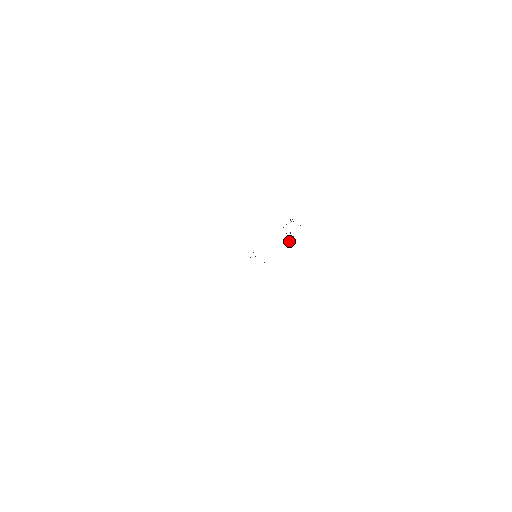
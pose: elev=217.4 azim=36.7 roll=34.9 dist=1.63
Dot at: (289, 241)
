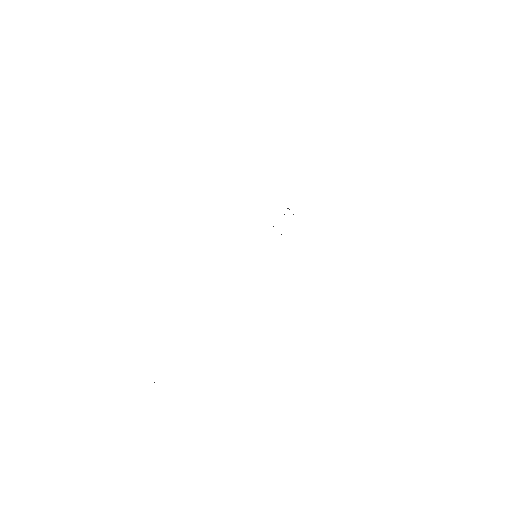
Dot at: occluded
